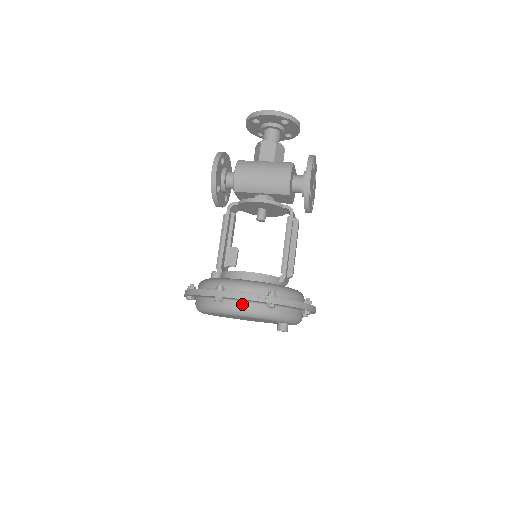
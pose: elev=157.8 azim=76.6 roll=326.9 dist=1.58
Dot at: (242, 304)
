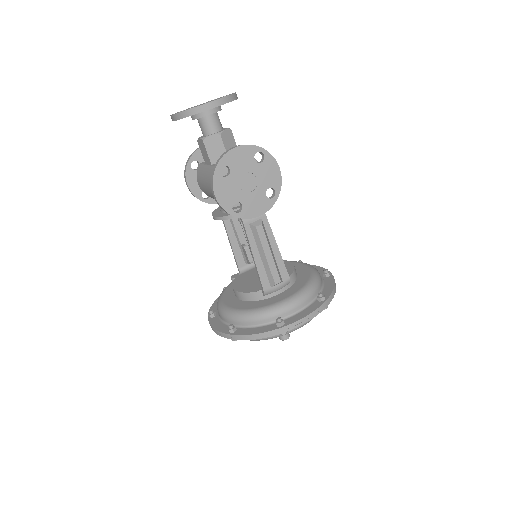
Dot at: occluded
